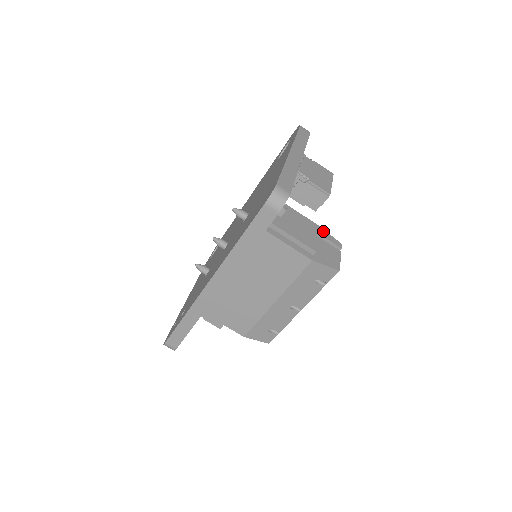
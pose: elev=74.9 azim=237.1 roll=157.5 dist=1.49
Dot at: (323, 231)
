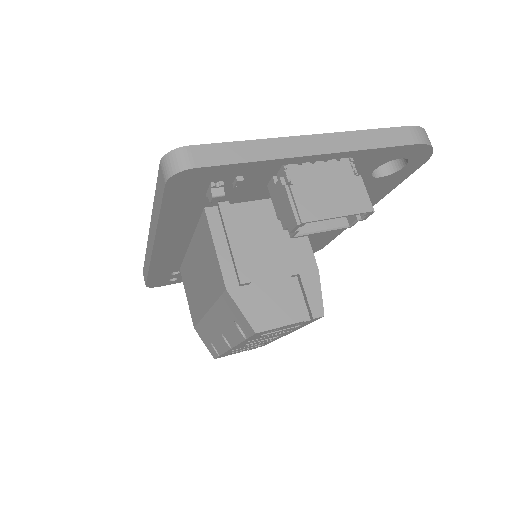
Dot at: (314, 279)
